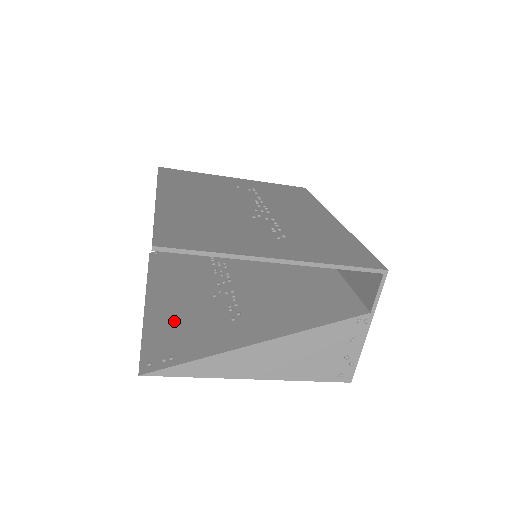
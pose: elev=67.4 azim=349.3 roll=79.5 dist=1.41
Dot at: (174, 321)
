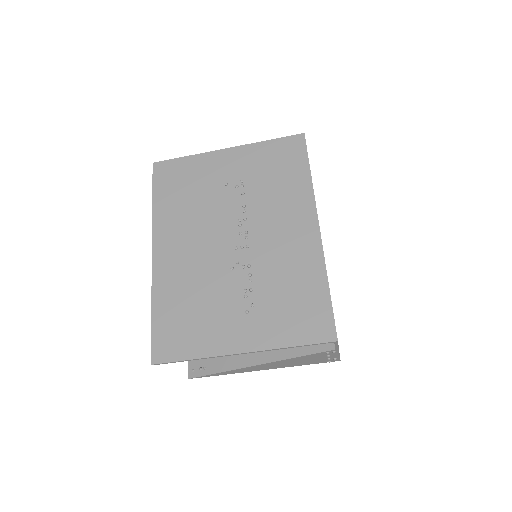
Dot at: occluded
